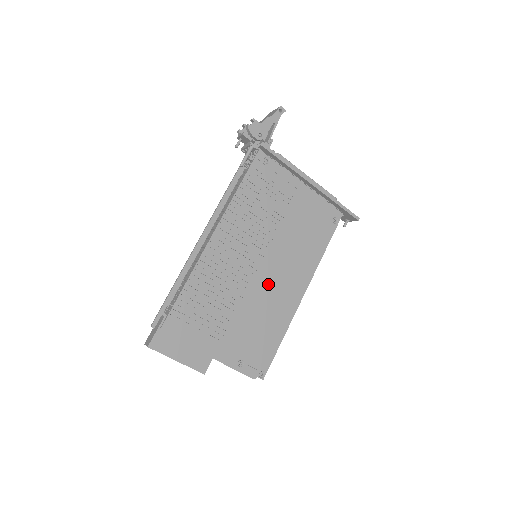
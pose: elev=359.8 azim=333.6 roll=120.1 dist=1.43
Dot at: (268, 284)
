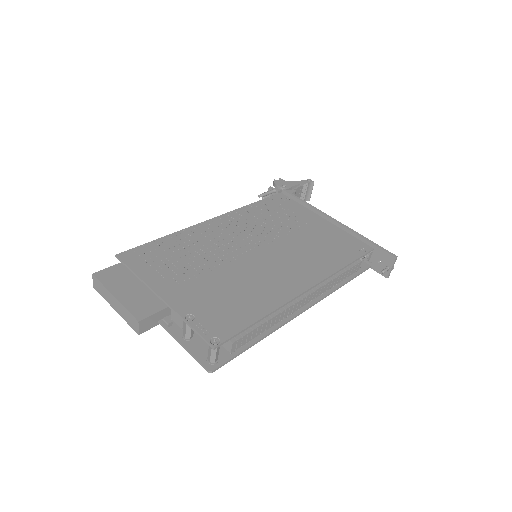
Dot at: (259, 267)
